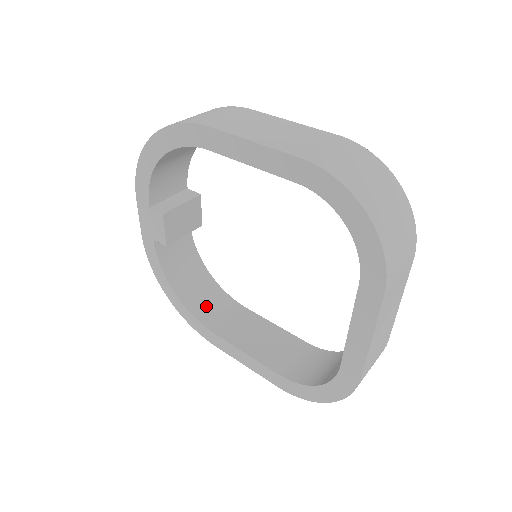
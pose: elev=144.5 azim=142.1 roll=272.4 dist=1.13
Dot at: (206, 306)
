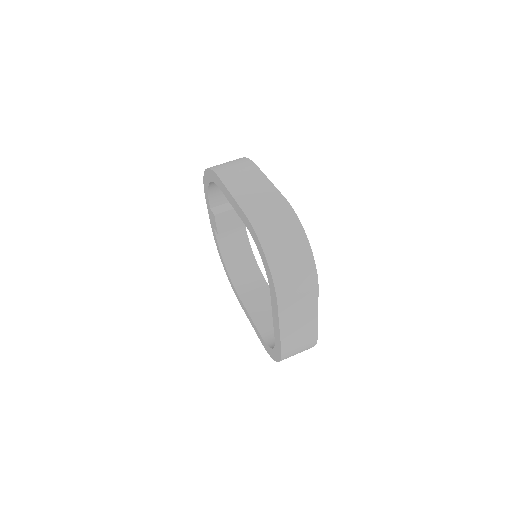
Dot at: (243, 277)
